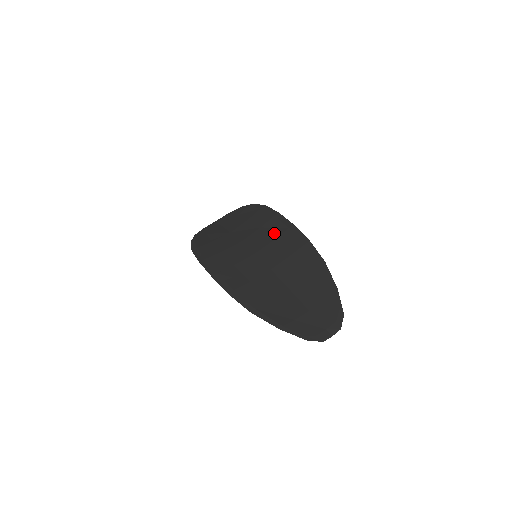
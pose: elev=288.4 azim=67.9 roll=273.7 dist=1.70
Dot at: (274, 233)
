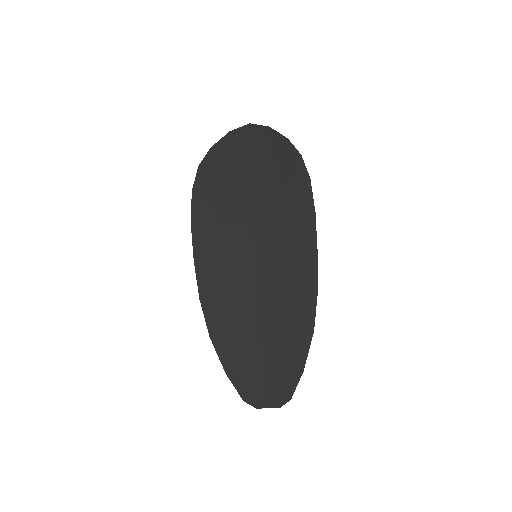
Dot at: (291, 243)
